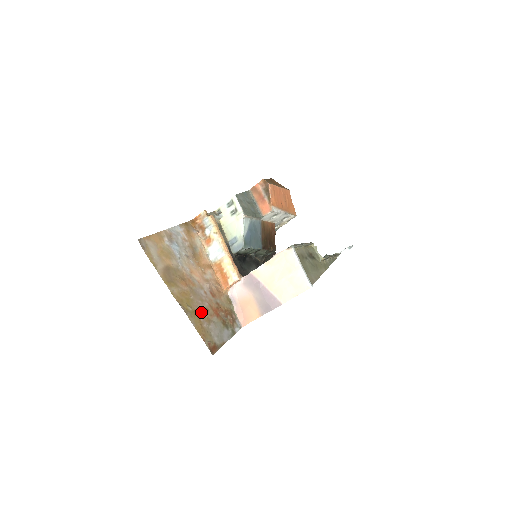
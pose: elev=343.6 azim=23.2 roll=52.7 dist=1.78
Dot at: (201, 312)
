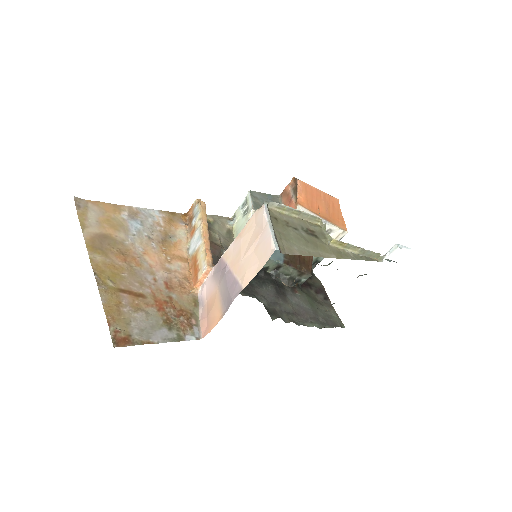
Dot at: (130, 294)
